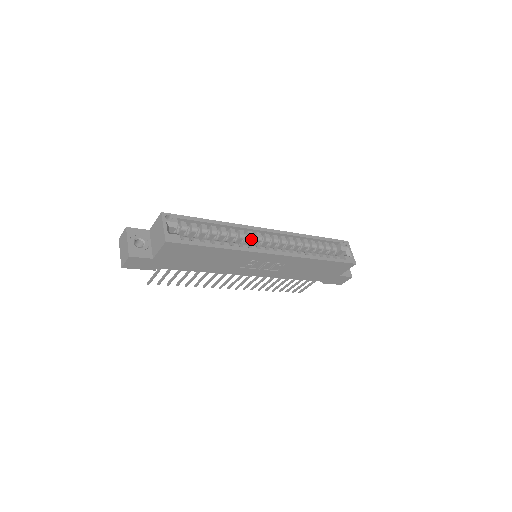
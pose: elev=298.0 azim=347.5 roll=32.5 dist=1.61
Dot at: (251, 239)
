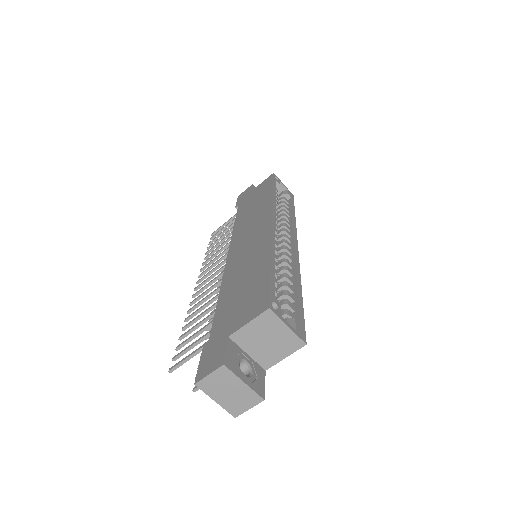
Dot at: (276, 247)
